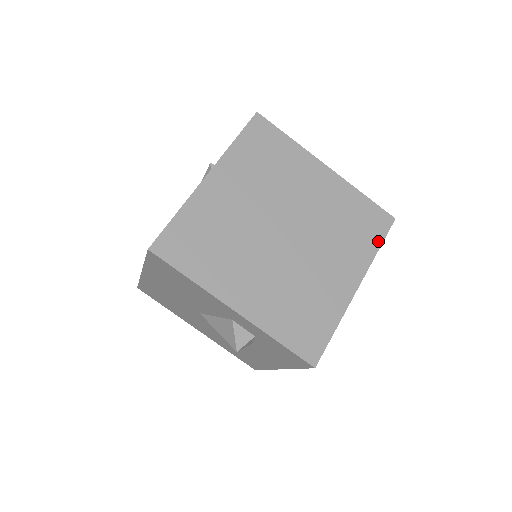
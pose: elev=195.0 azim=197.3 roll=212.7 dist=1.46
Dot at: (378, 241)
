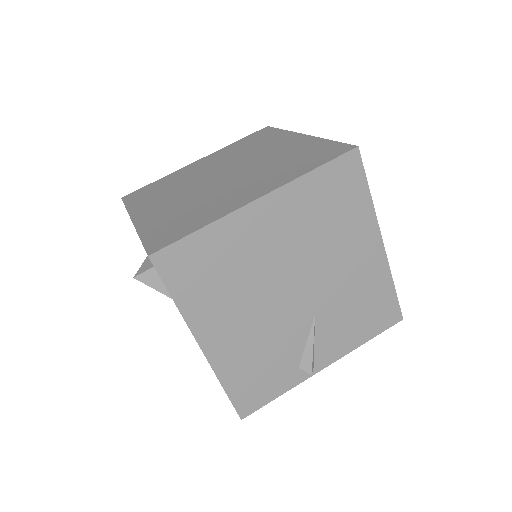
Dot at: (318, 165)
